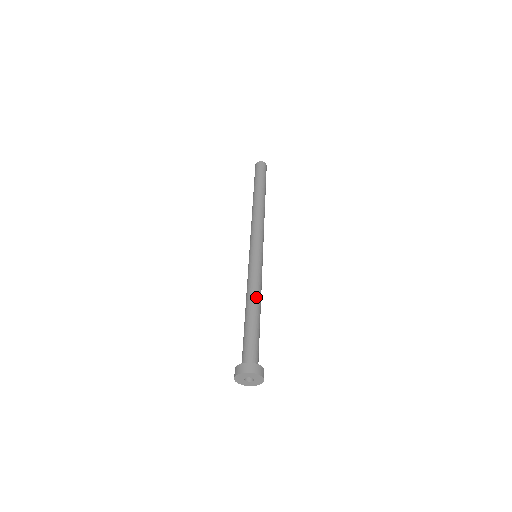
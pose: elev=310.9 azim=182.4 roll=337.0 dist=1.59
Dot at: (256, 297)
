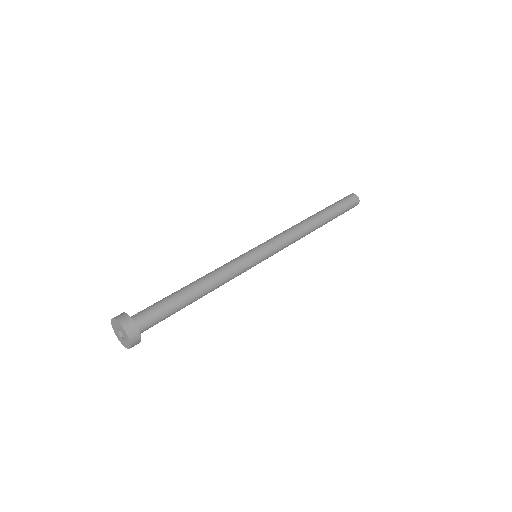
Dot at: (207, 278)
